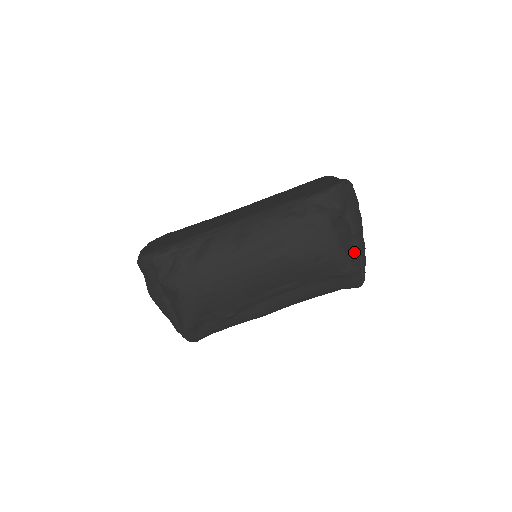
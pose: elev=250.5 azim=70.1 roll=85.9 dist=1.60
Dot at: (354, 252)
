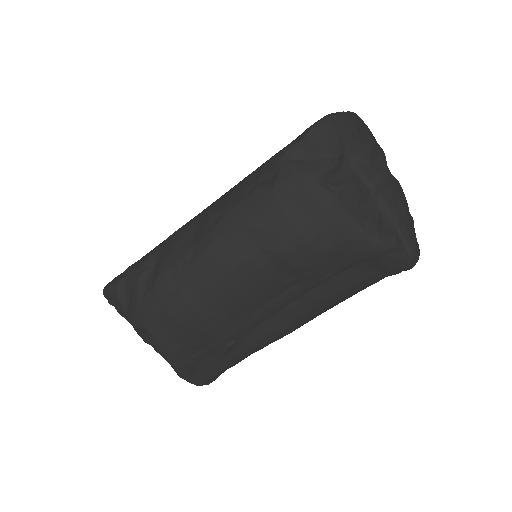
Dot at: (381, 217)
